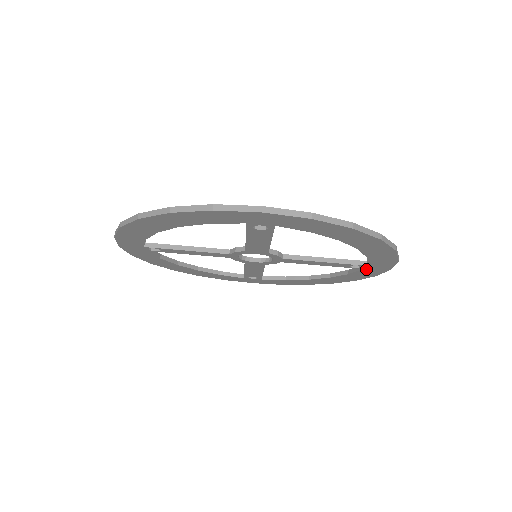
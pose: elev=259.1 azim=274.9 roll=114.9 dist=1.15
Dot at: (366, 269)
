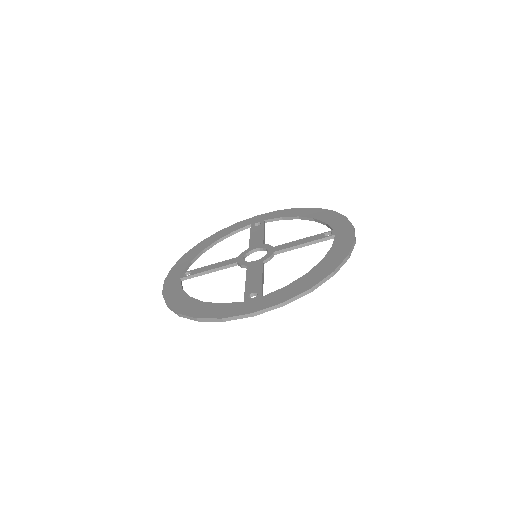
Dot at: occluded
